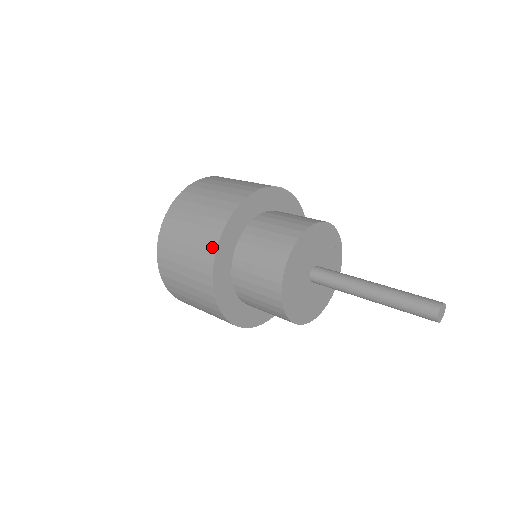
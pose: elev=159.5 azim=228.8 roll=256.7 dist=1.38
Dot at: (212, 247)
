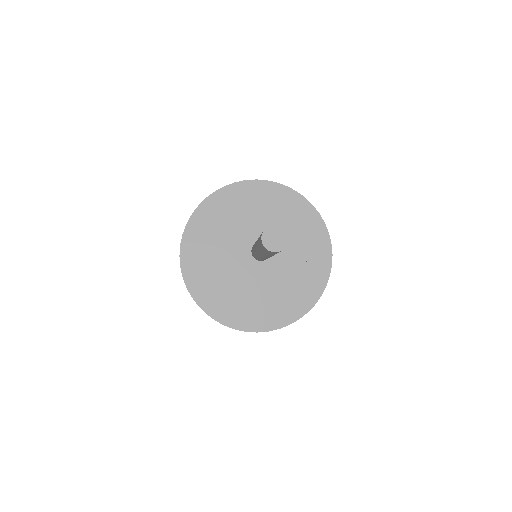
Dot at: (185, 283)
